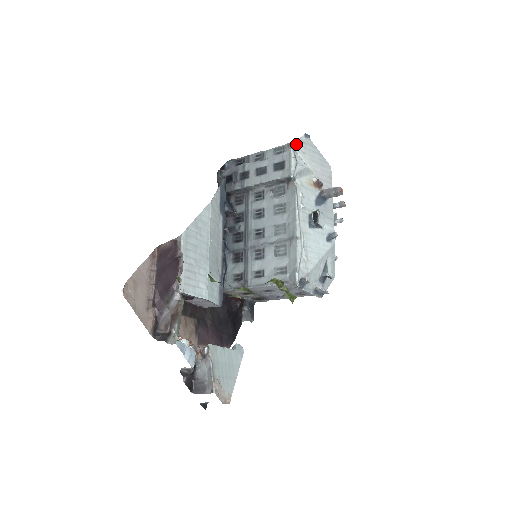
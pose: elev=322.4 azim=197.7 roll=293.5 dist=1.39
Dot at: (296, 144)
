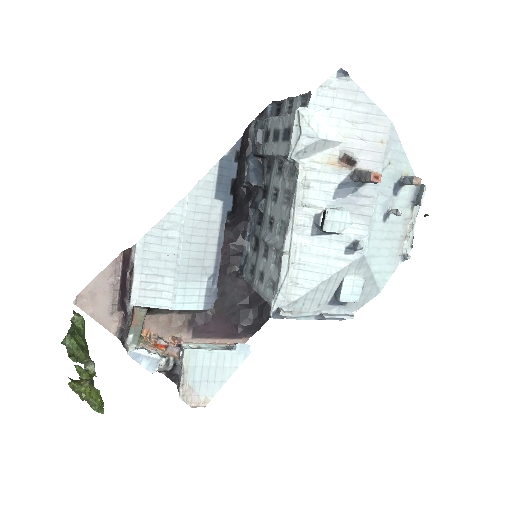
Dot at: (313, 96)
